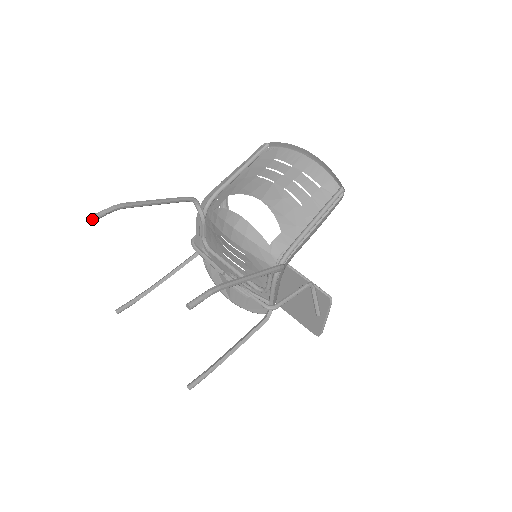
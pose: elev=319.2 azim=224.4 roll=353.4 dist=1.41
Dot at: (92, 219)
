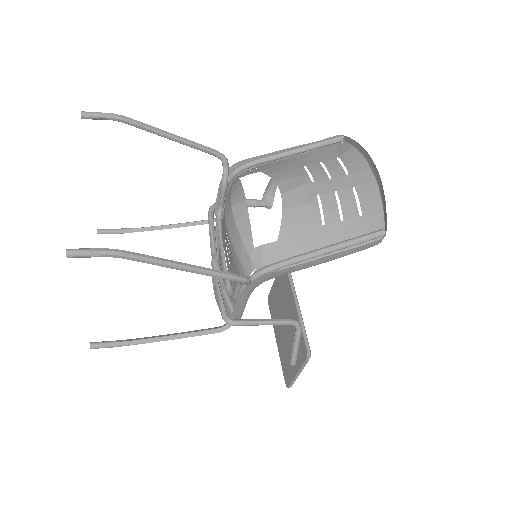
Dot at: (81, 116)
